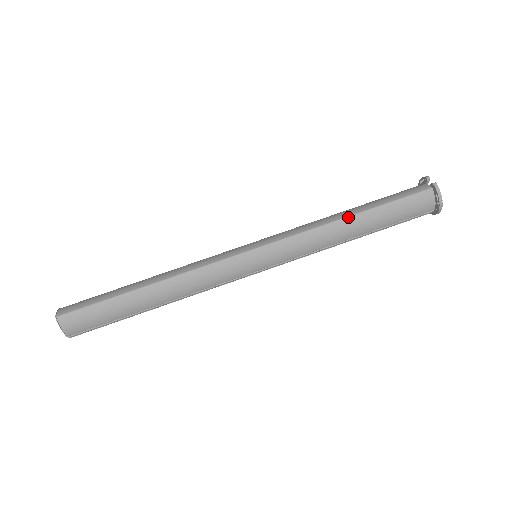
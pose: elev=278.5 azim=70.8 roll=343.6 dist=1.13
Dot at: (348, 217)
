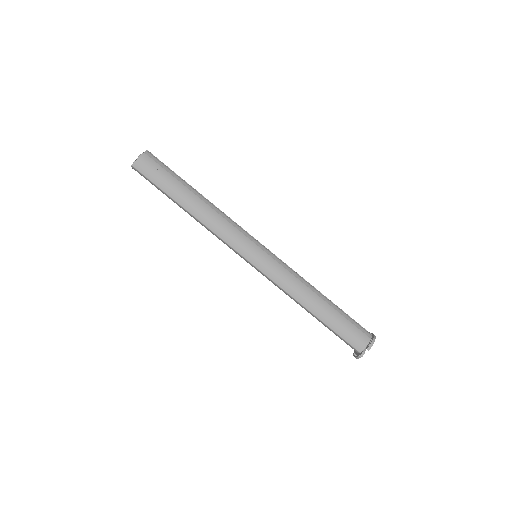
Dot at: (308, 310)
